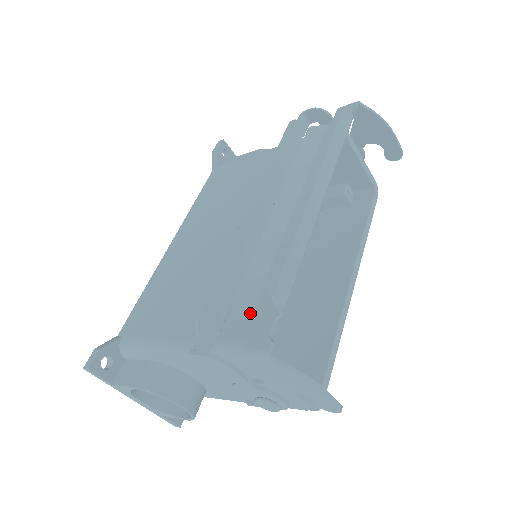
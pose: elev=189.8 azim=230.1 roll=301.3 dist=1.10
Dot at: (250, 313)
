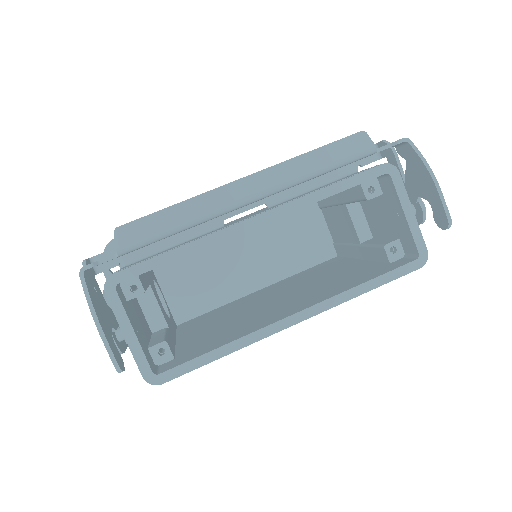
Dot at: occluded
